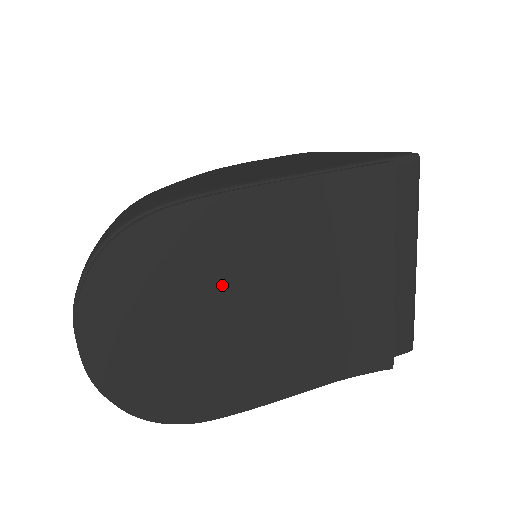
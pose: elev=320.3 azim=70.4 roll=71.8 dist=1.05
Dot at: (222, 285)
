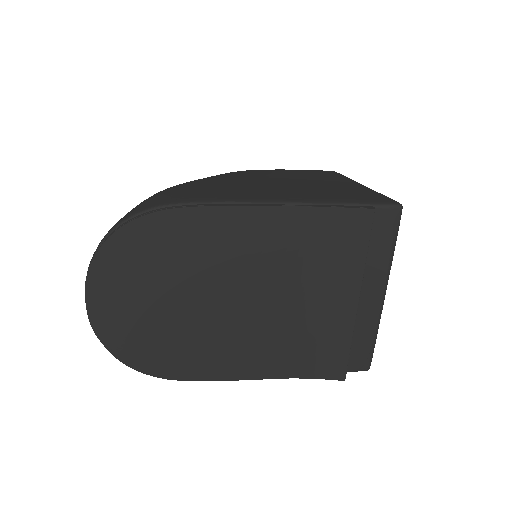
Dot at: (206, 277)
